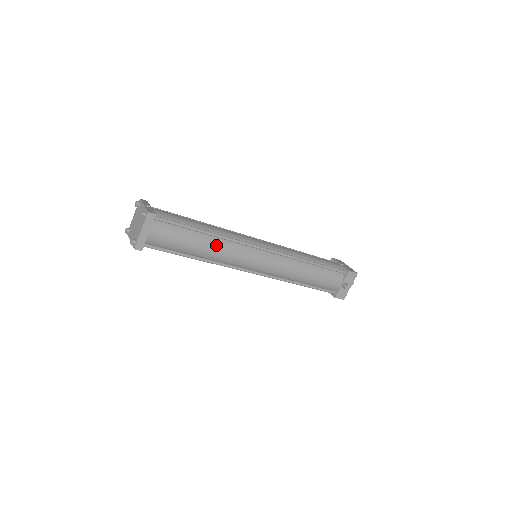
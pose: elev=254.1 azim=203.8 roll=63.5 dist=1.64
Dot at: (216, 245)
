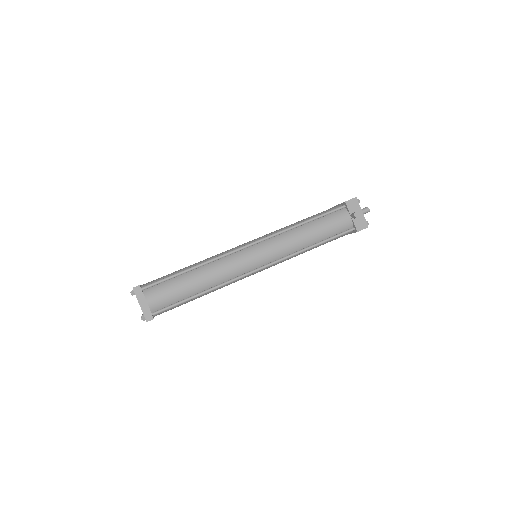
Dot at: (207, 271)
